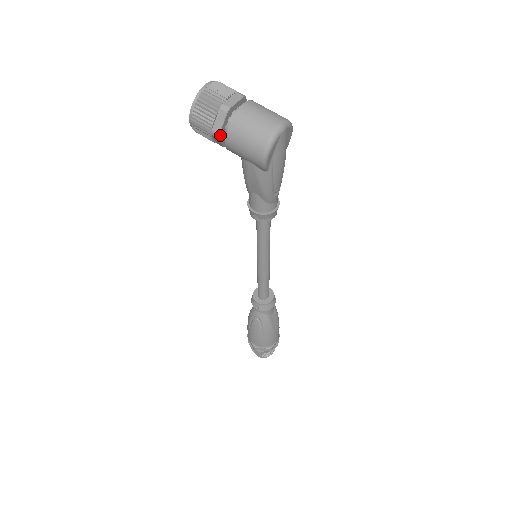
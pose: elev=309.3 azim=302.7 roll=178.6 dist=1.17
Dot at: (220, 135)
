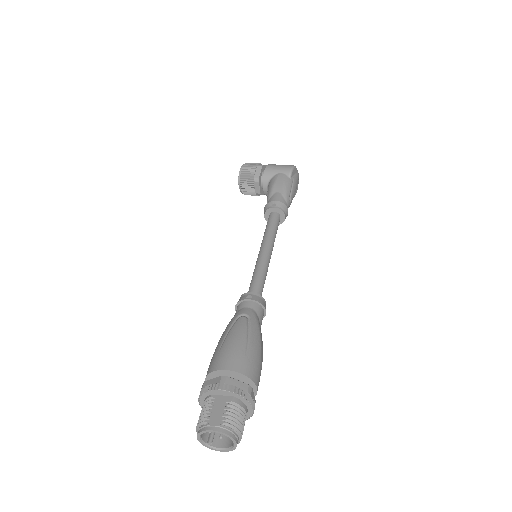
Dot at: (262, 167)
